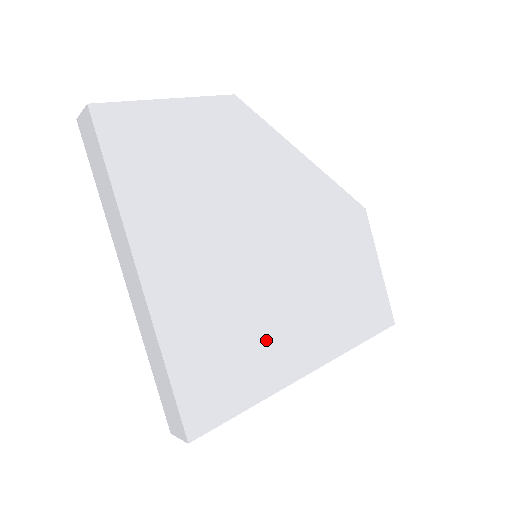
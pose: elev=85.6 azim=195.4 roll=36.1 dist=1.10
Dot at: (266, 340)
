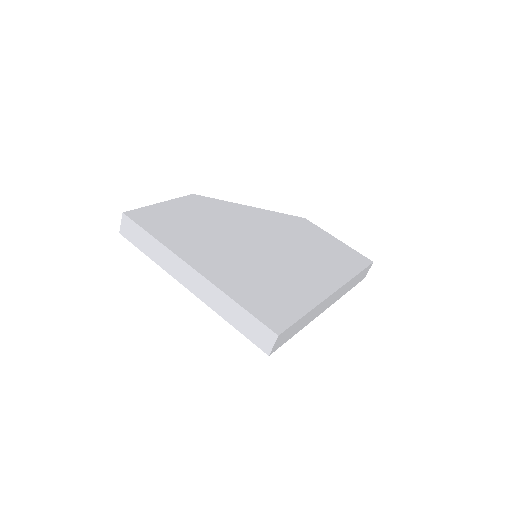
Dot at: (290, 282)
